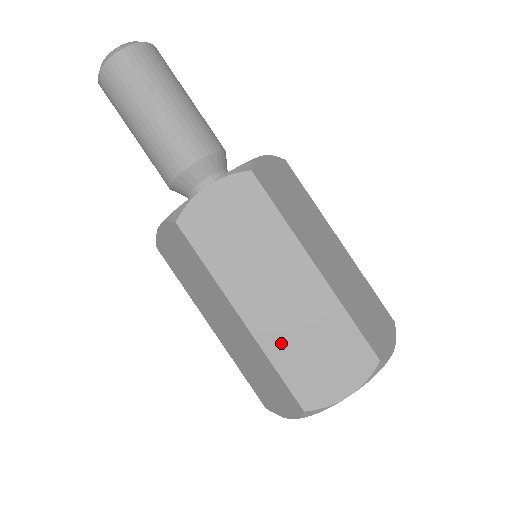
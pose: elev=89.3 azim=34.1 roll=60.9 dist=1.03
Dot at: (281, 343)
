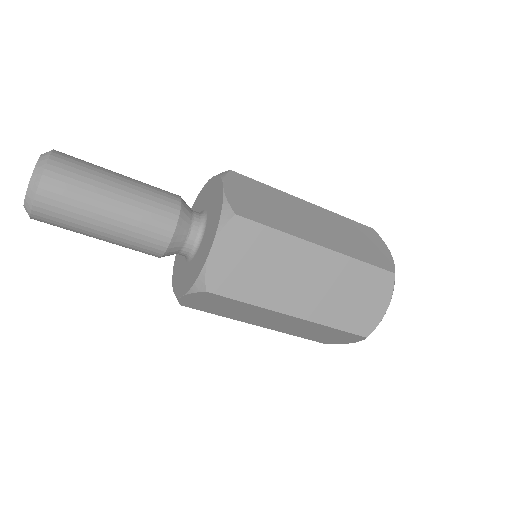
Dot at: (293, 332)
